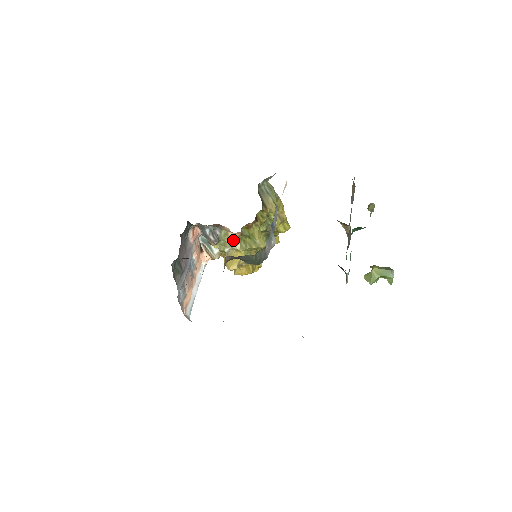
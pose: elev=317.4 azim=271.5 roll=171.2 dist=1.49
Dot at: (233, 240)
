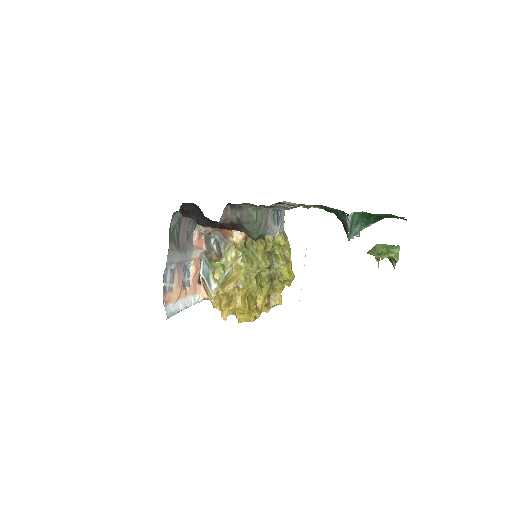
Dot at: (235, 256)
